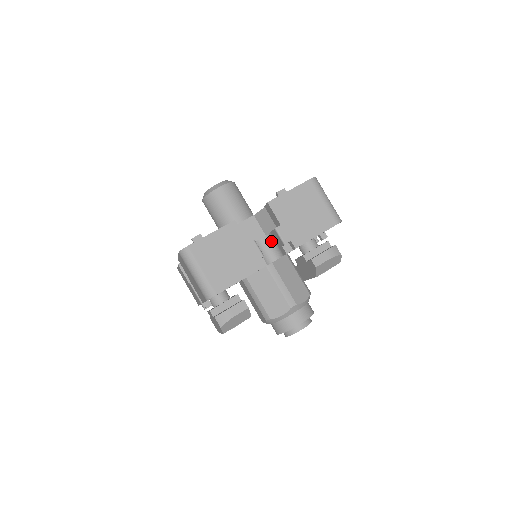
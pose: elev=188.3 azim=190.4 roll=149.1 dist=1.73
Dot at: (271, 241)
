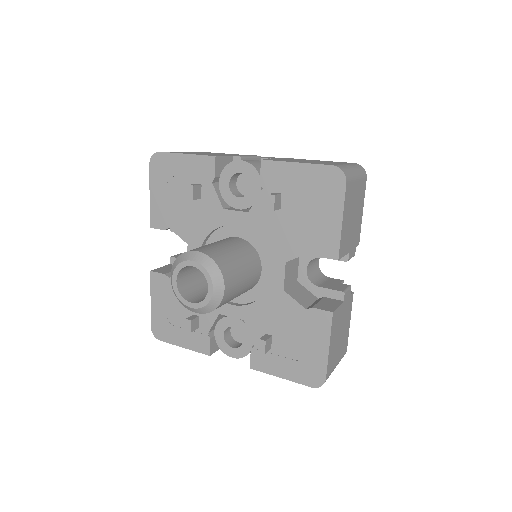
Dot at: occluded
